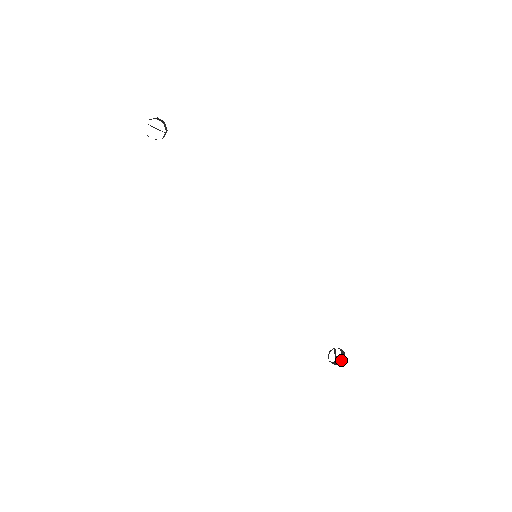
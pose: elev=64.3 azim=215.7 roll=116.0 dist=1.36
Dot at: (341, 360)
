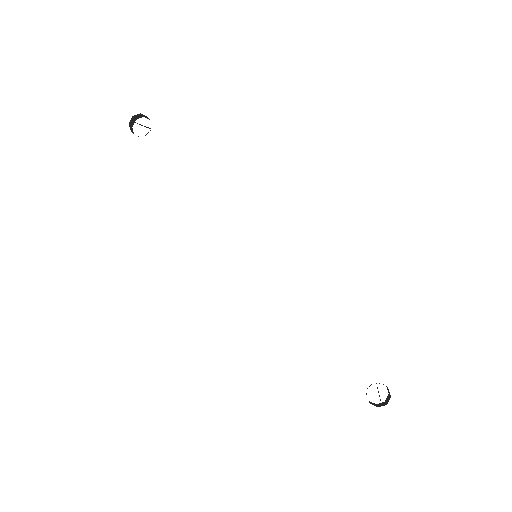
Dot at: (386, 401)
